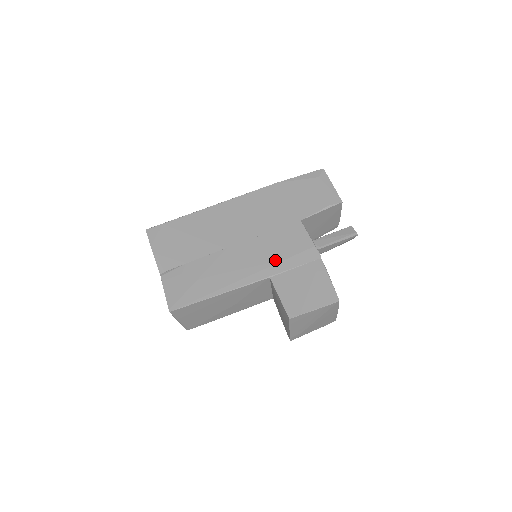
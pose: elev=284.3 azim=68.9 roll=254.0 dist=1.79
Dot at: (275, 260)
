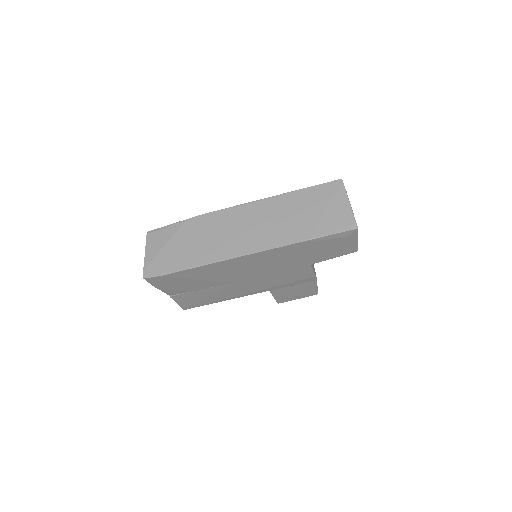
Dot at: (277, 285)
